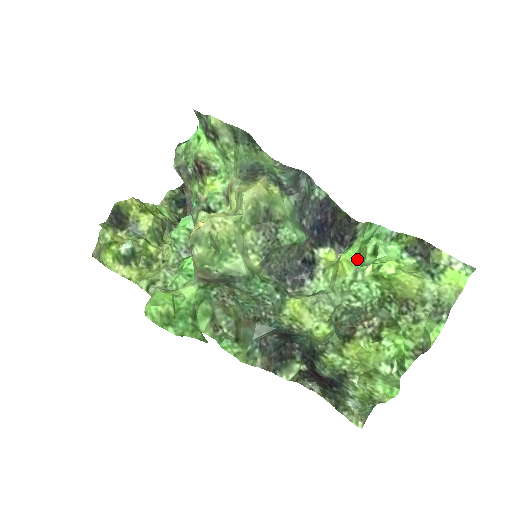
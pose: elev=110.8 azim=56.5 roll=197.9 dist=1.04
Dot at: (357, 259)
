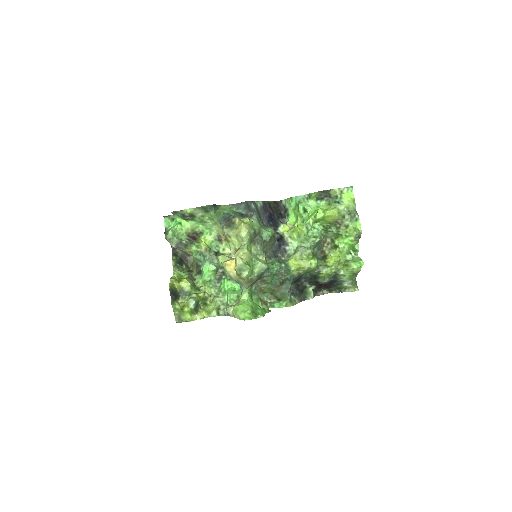
Dot at: (298, 219)
